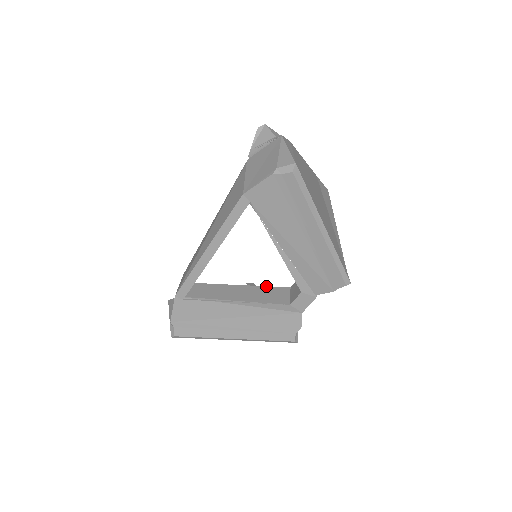
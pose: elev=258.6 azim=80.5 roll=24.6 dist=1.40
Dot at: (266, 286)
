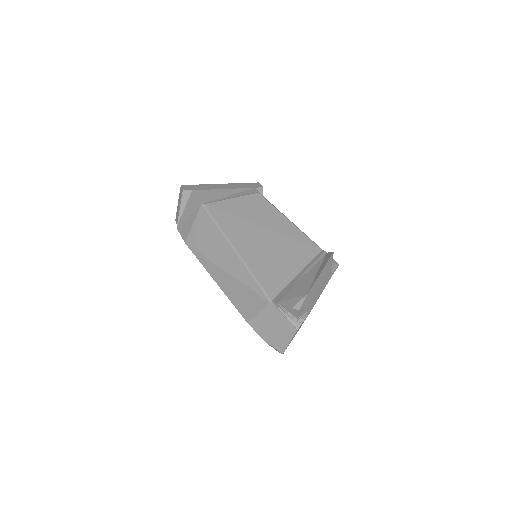
Dot at: occluded
